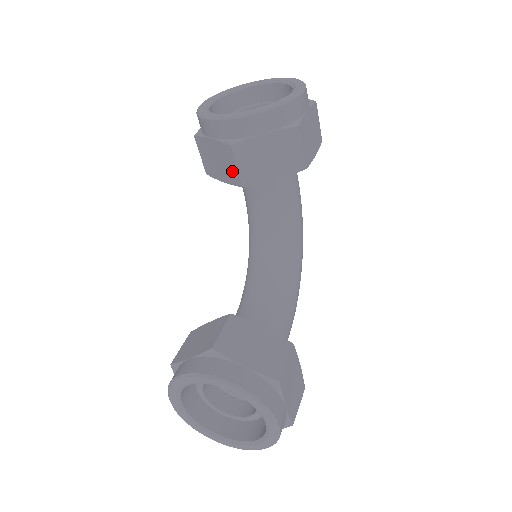
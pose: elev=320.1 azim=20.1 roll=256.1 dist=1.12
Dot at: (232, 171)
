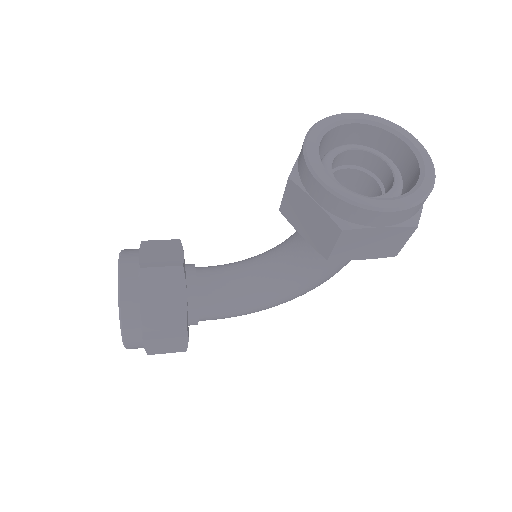
Dot at: occluded
